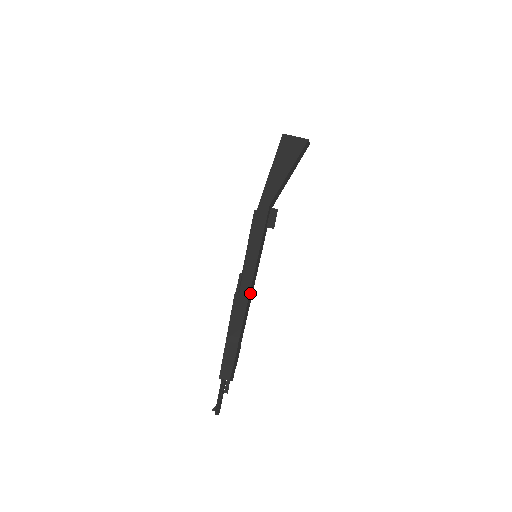
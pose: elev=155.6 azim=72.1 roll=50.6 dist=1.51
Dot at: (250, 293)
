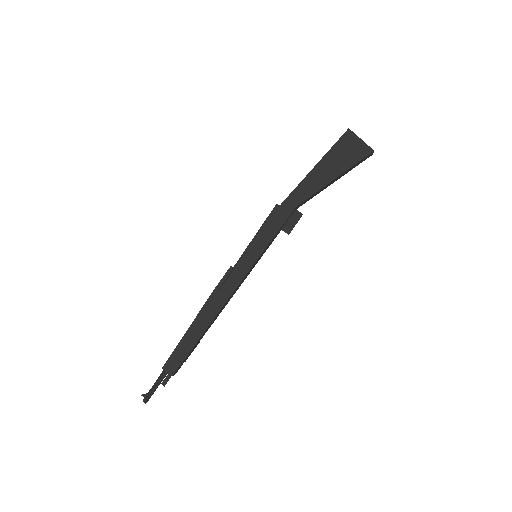
Dot at: (232, 294)
